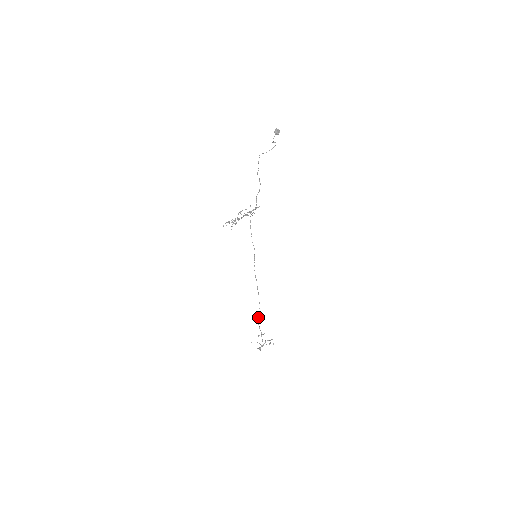
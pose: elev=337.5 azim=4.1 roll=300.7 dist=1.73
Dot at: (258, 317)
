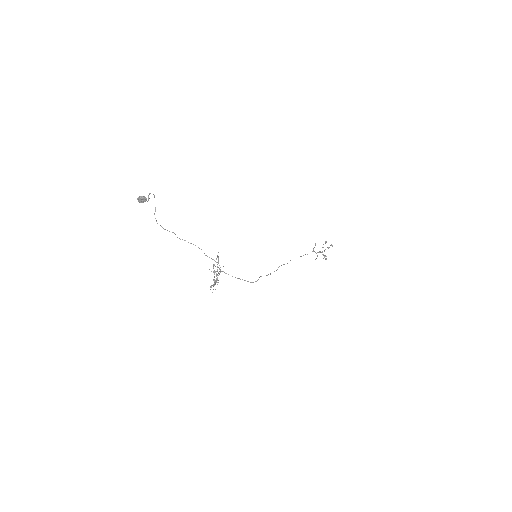
Dot at: occluded
